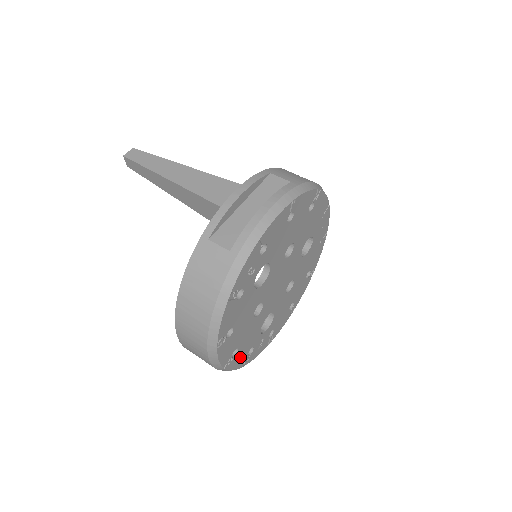
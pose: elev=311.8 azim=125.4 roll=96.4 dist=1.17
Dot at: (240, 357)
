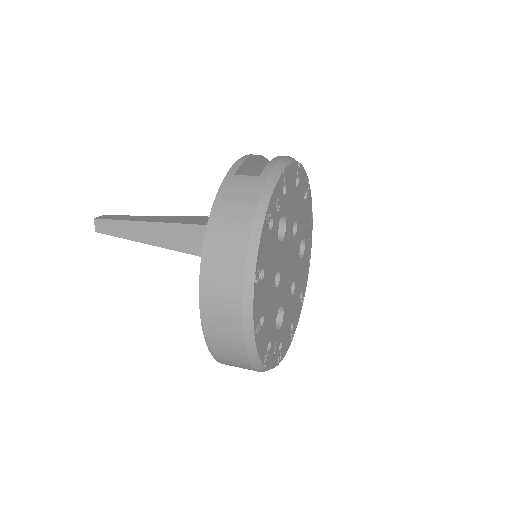
Dot at: (263, 340)
